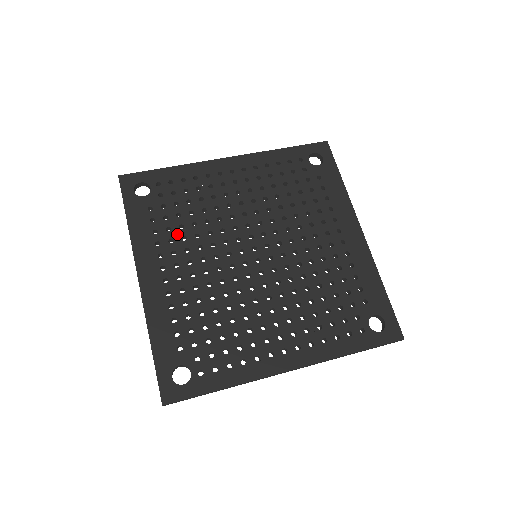
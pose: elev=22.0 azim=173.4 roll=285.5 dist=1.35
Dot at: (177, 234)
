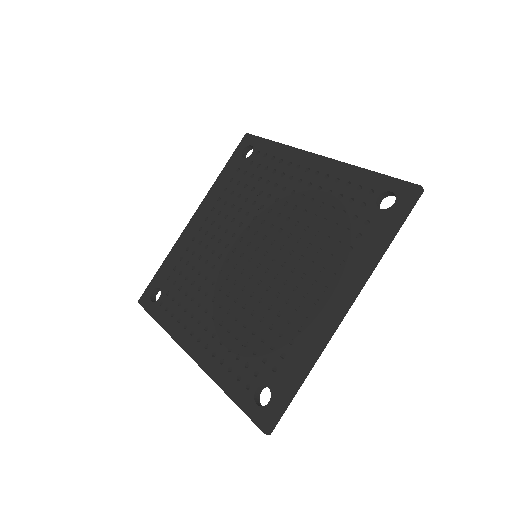
Dot at: (232, 200)
